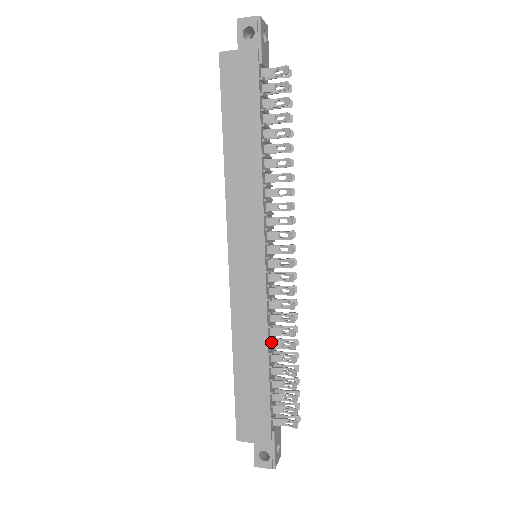
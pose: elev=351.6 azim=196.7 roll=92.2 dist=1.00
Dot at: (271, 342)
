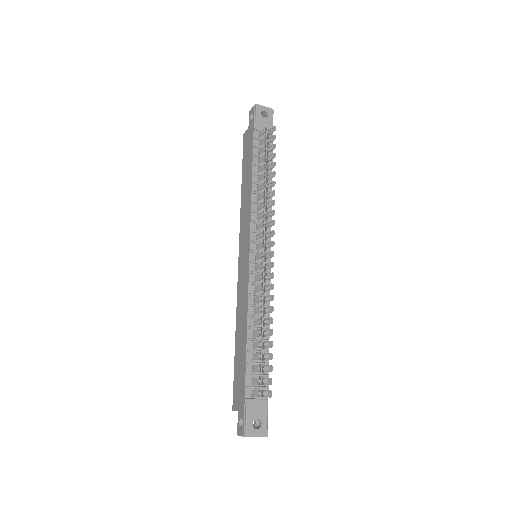
Dot at: (254, 320)
